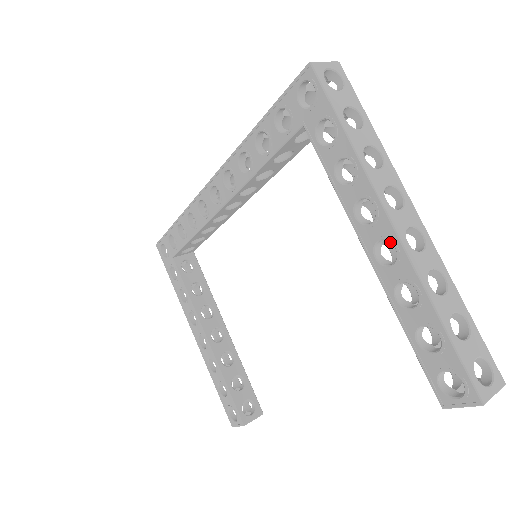
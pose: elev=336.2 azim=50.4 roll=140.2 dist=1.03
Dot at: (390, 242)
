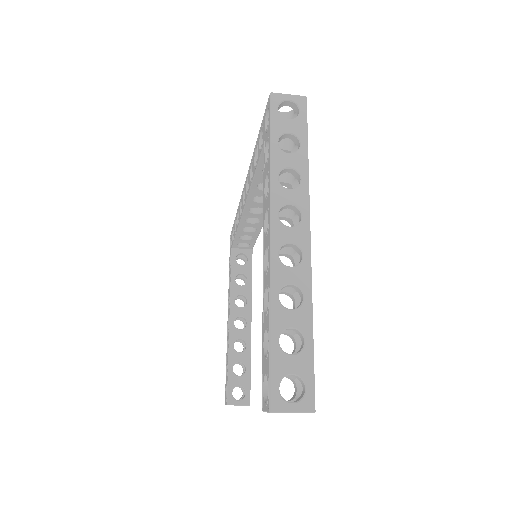
Dot at: (268, 251)
